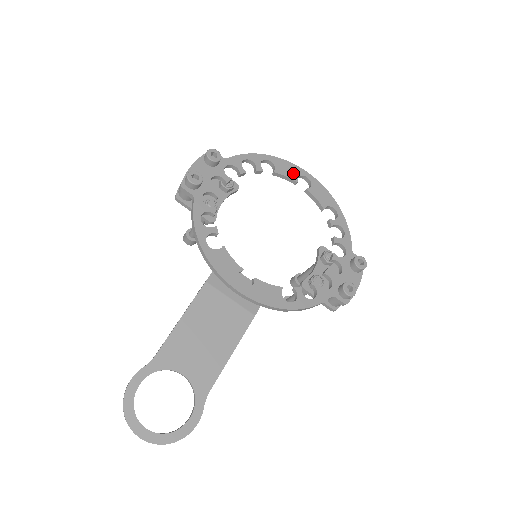
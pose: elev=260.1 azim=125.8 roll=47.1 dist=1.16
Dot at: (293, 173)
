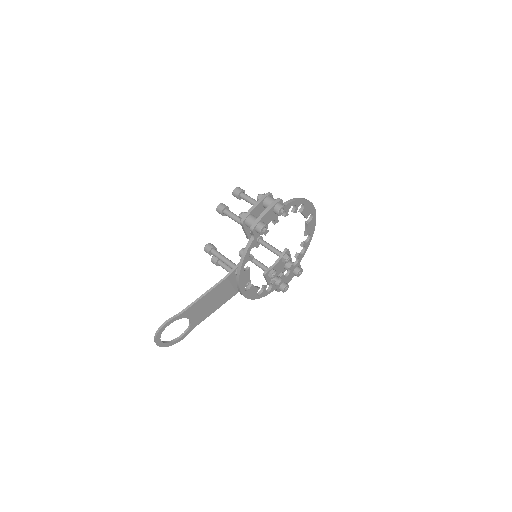
Dot at: (309, 212)
